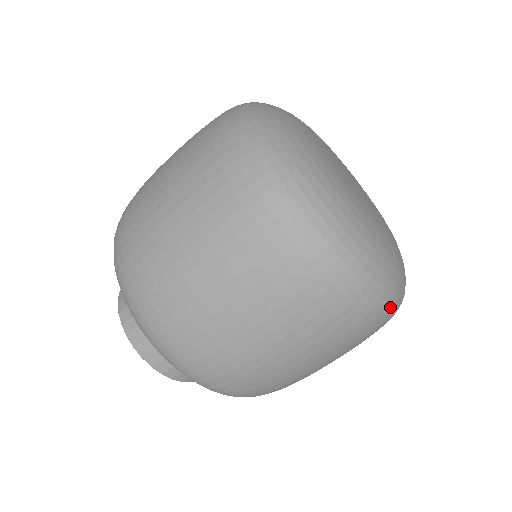
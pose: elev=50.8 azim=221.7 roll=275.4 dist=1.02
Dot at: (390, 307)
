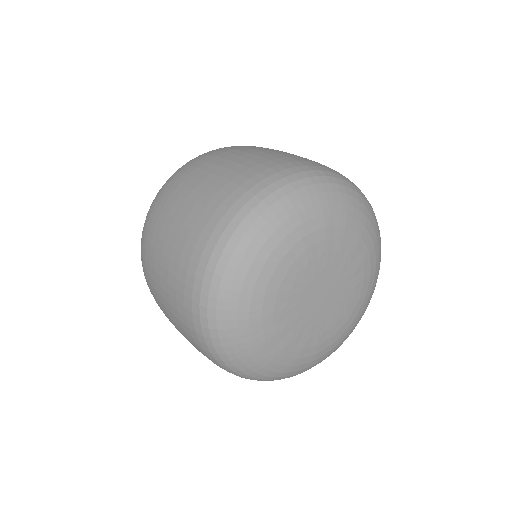
Dot at: (261, 380)
